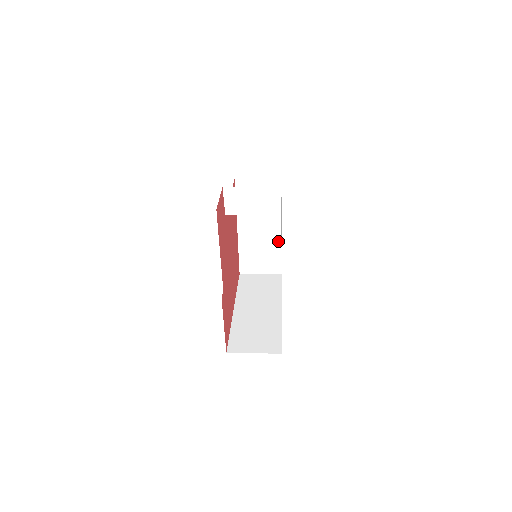
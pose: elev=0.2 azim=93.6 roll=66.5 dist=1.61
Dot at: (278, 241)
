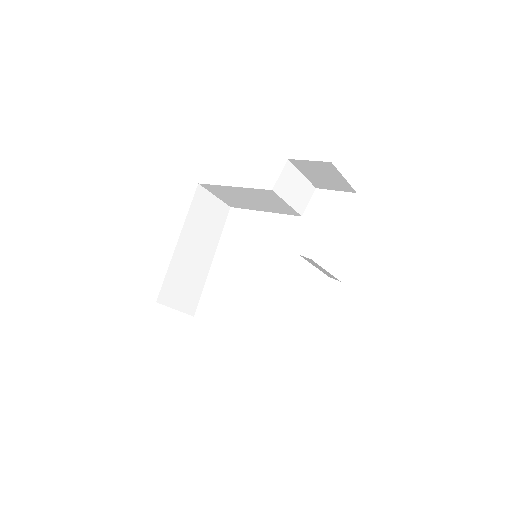
Dot at: (205, 273)
